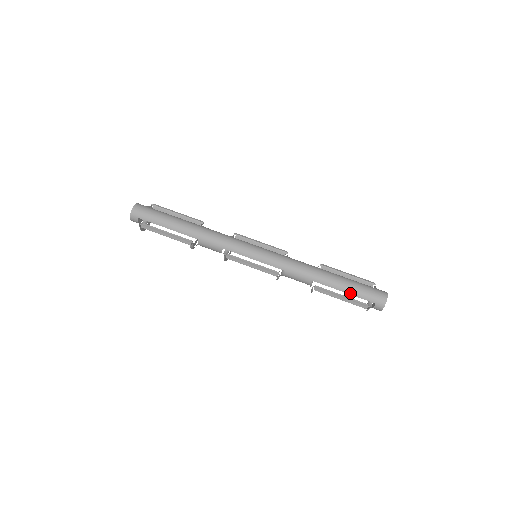
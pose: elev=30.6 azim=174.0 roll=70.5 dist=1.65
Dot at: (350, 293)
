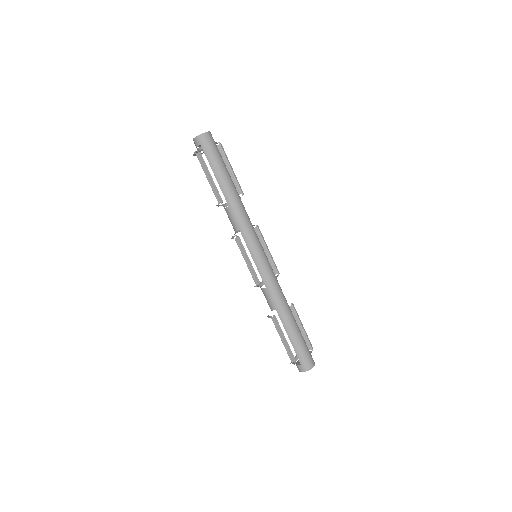
Dot at: (292, 343)
